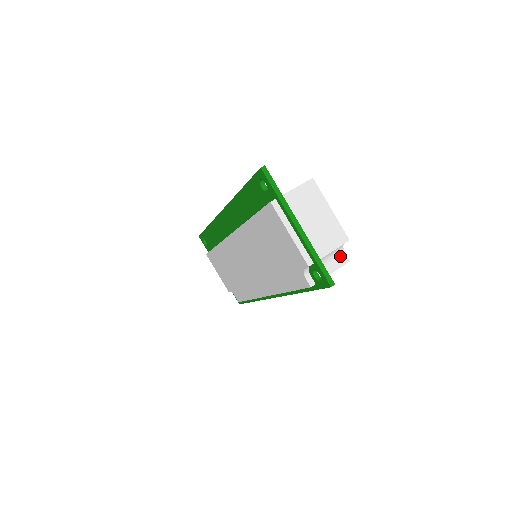
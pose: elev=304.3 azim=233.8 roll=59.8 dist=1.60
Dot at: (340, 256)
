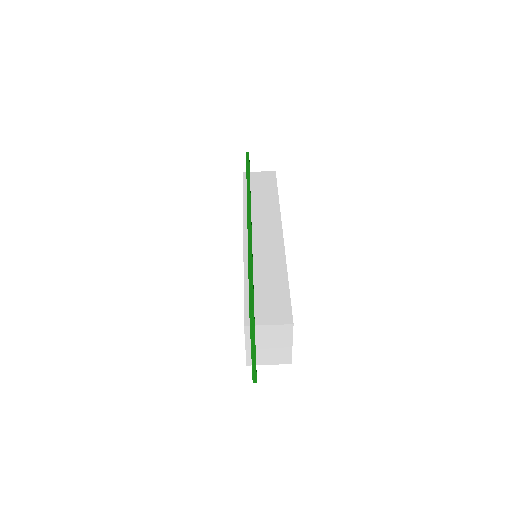
Dot at: occluded
